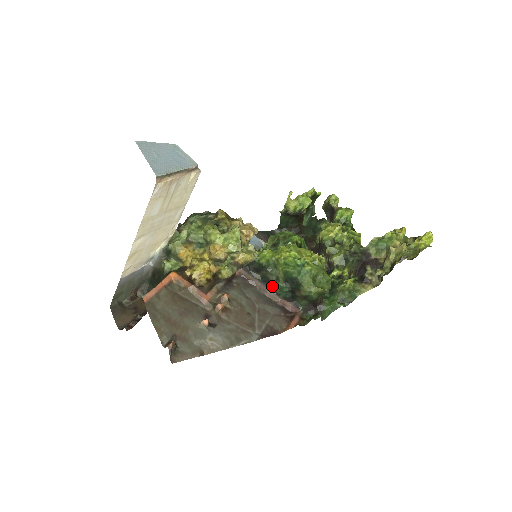
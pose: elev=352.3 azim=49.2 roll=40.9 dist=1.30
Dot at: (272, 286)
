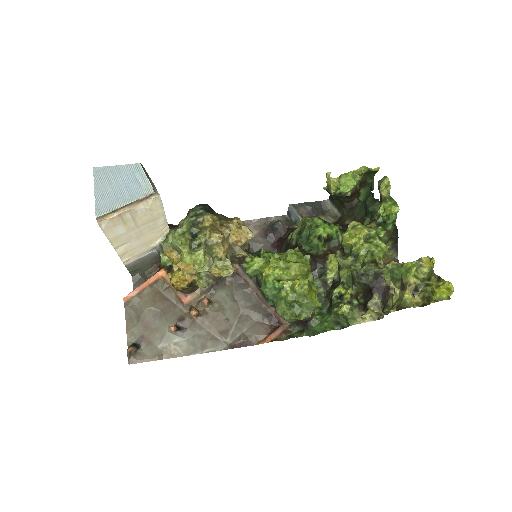
Dot at: occluded
